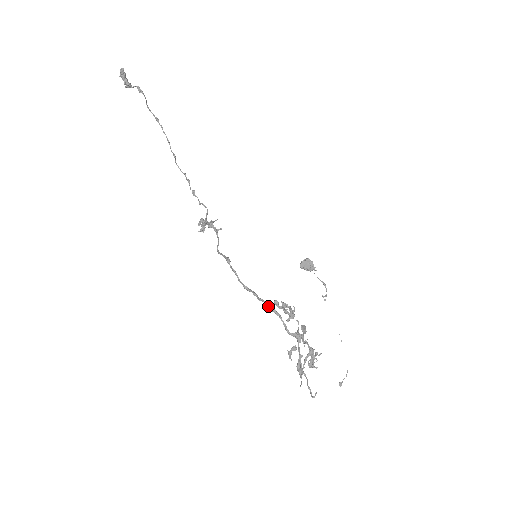
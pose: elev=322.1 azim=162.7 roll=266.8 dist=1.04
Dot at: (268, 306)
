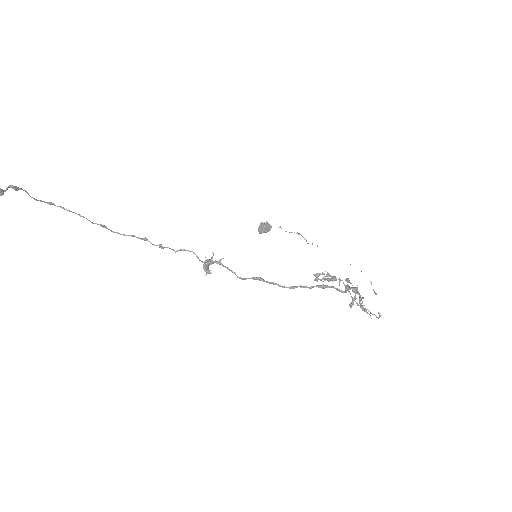
Dot at: (320, 287)
